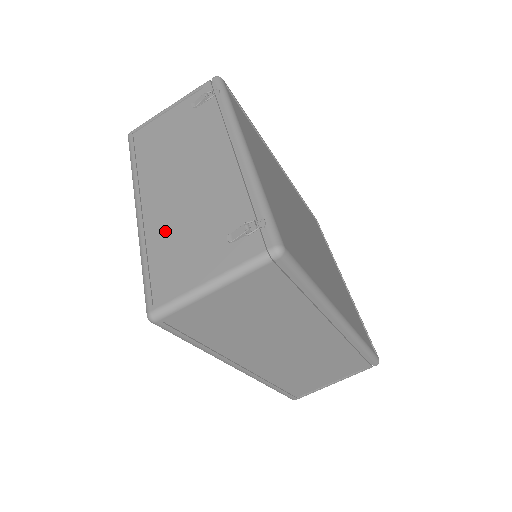
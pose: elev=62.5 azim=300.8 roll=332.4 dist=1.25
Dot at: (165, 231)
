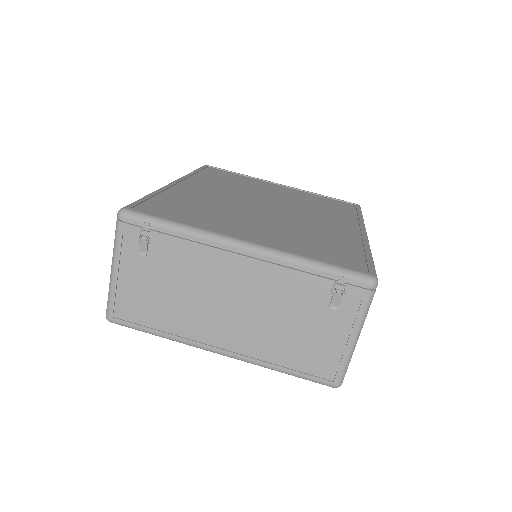
Dot at: (270, 344)
